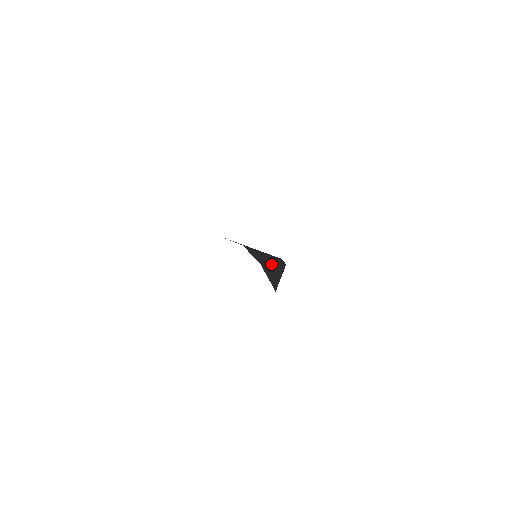
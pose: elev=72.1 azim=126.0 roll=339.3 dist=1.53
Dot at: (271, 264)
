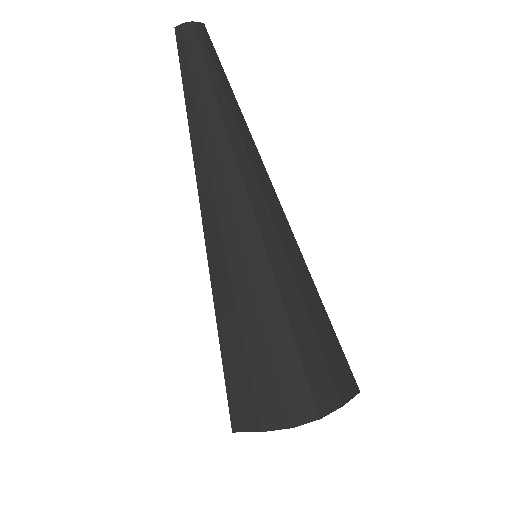
Dot at: (299, 289)
